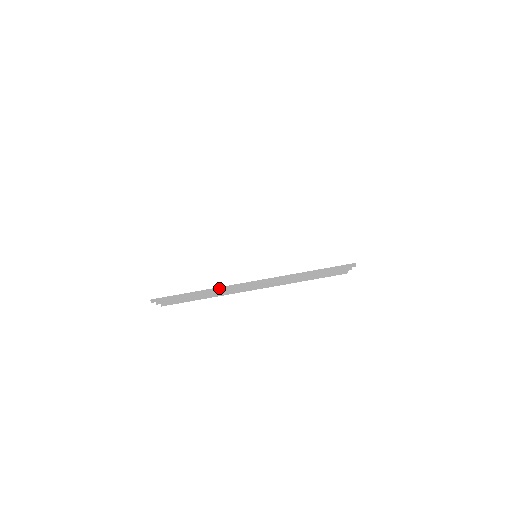
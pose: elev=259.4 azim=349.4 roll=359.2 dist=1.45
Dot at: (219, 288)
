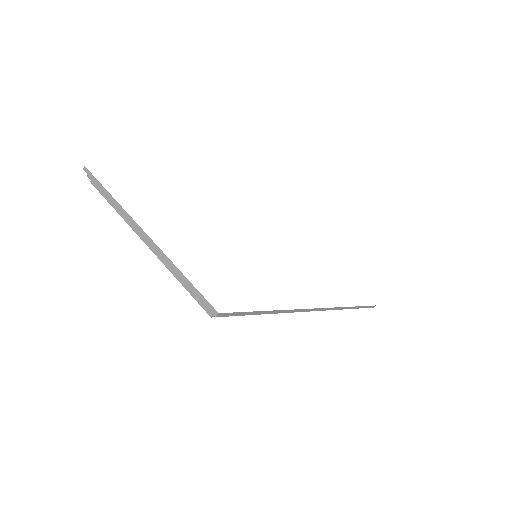
Dot at: (122, 208)
